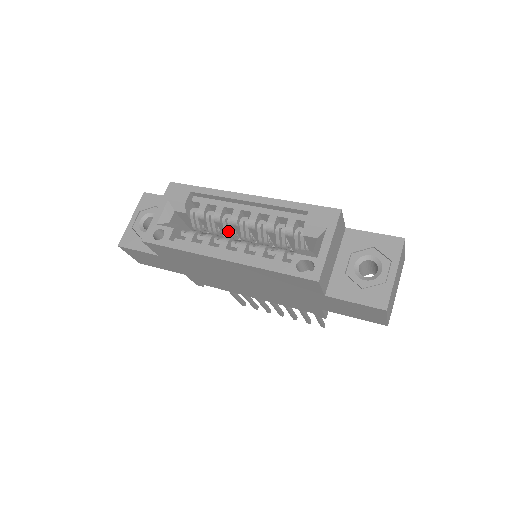
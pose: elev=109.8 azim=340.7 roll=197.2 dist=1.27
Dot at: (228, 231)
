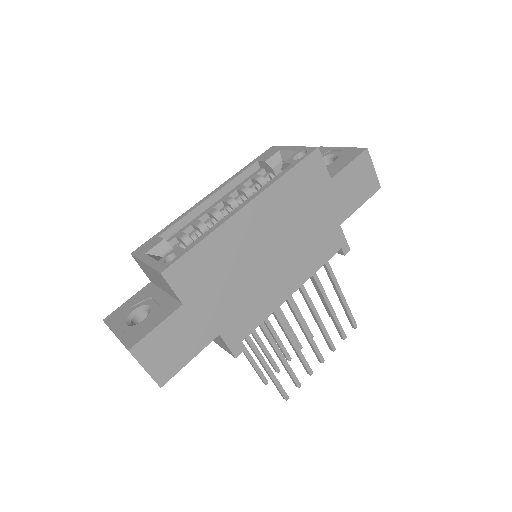
Dot at: occluded
